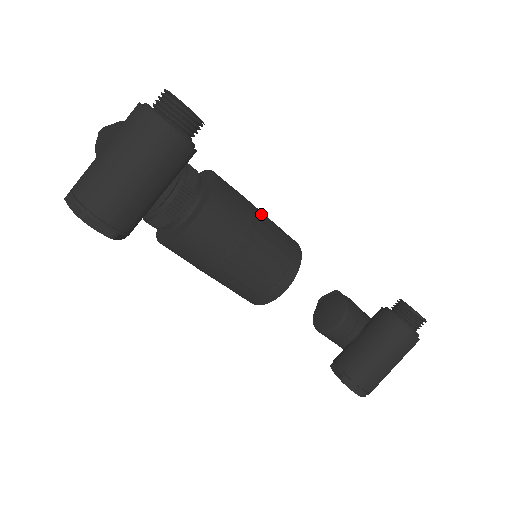
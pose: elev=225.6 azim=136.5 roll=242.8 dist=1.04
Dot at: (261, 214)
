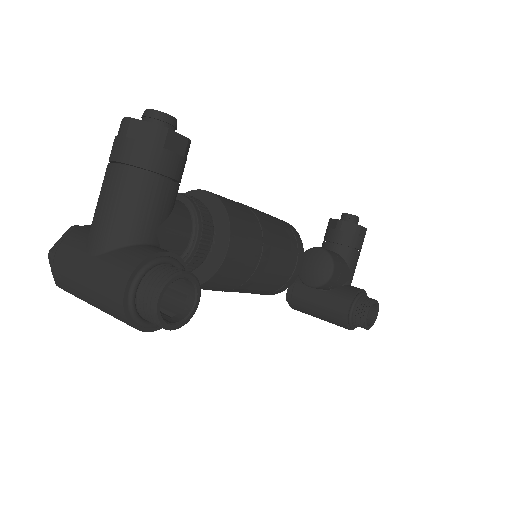
Dot at: (265, 270)
